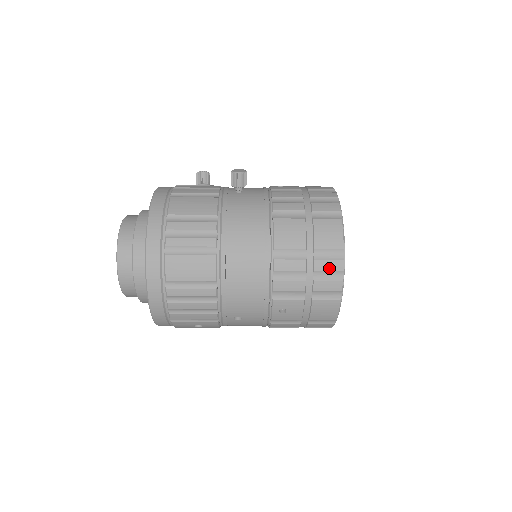
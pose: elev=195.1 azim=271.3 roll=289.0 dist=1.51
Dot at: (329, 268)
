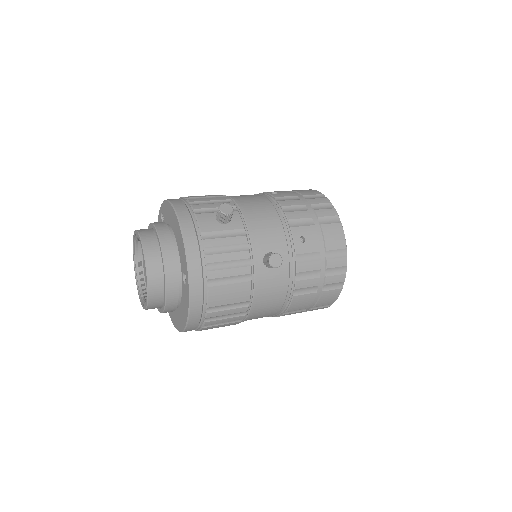
Dot at: occluded
